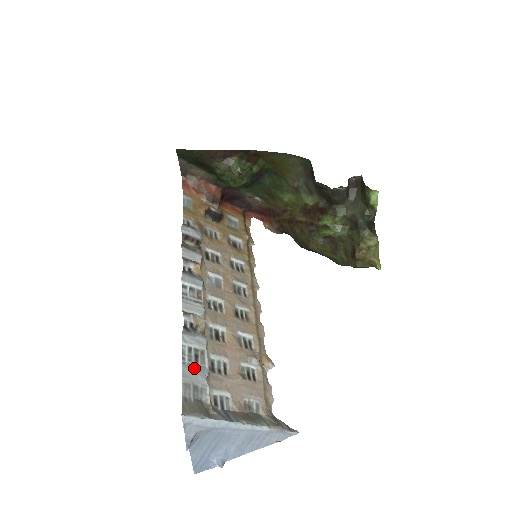
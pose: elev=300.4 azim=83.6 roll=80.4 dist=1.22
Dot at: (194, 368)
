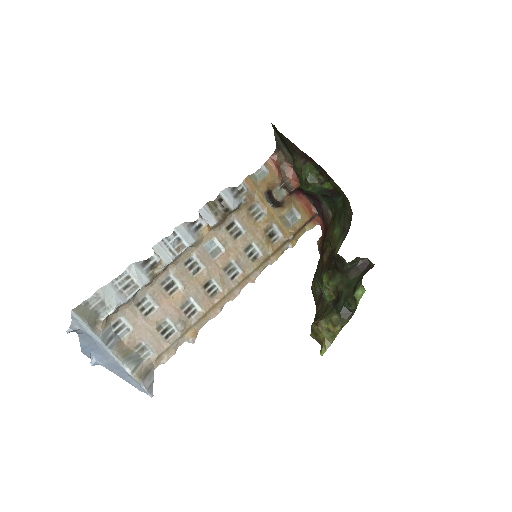
Dot at: (117, 291)
